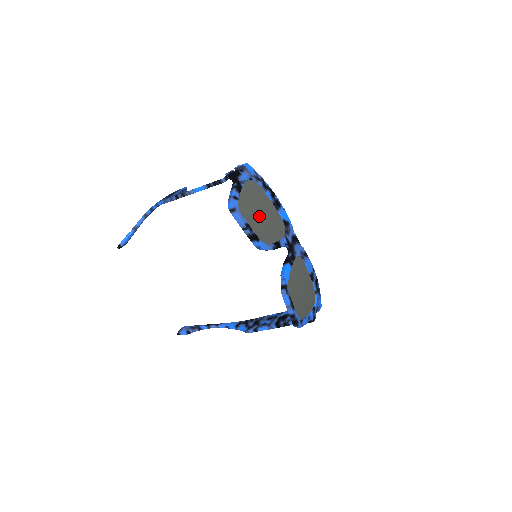
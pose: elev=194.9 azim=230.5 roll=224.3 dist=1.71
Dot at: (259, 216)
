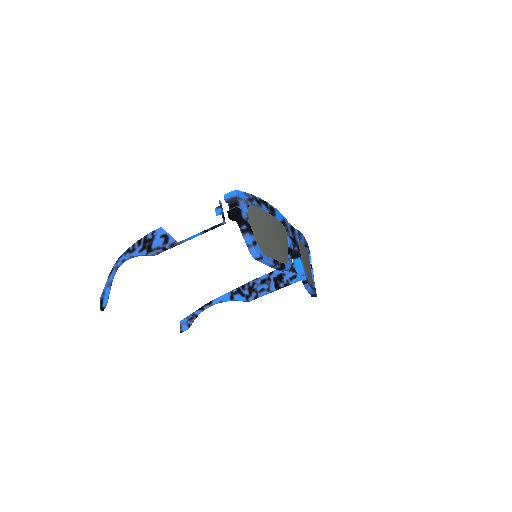
Dot at: (272, 240)
